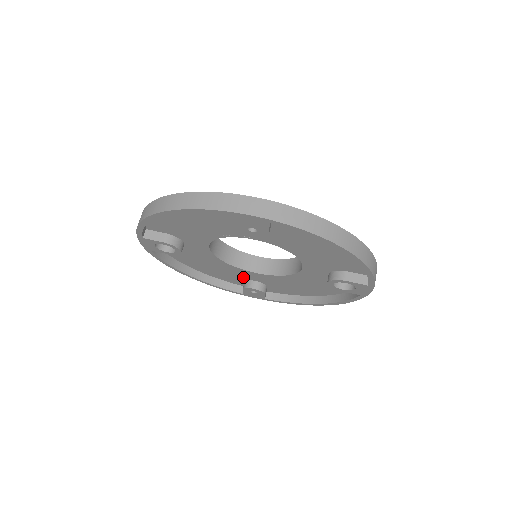
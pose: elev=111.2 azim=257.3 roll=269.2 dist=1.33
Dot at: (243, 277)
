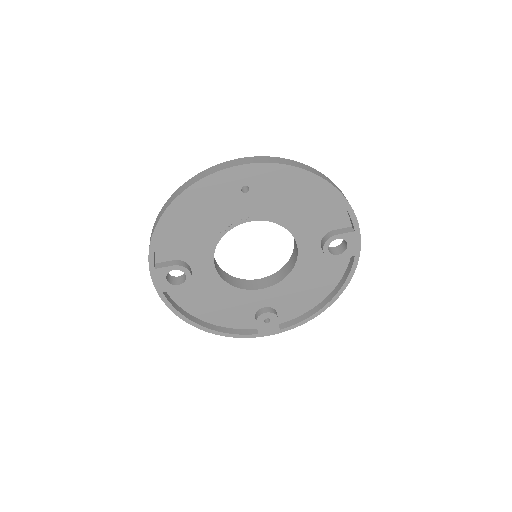
Dot at: (252, 307)
